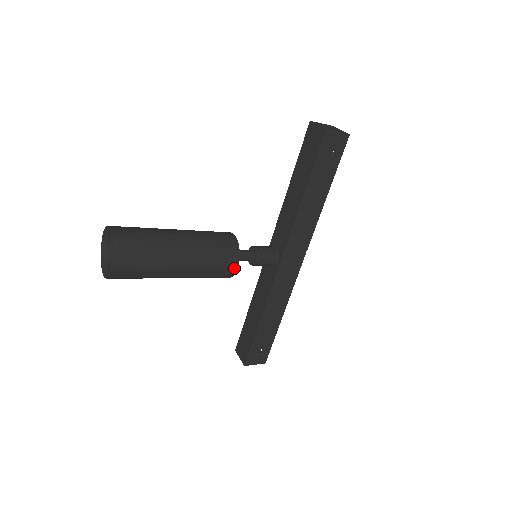
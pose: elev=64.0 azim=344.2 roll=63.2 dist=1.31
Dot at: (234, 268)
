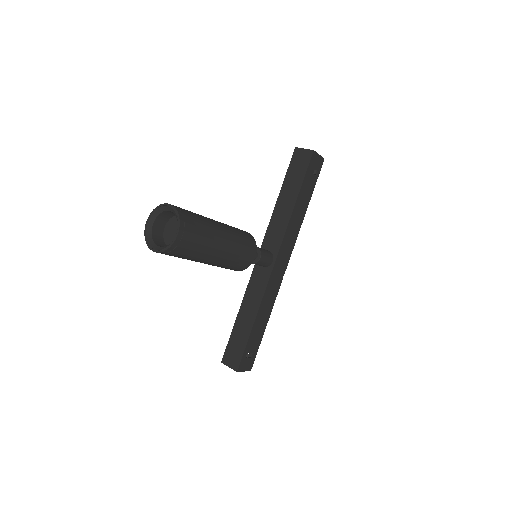
Dot at: (253, 257)
